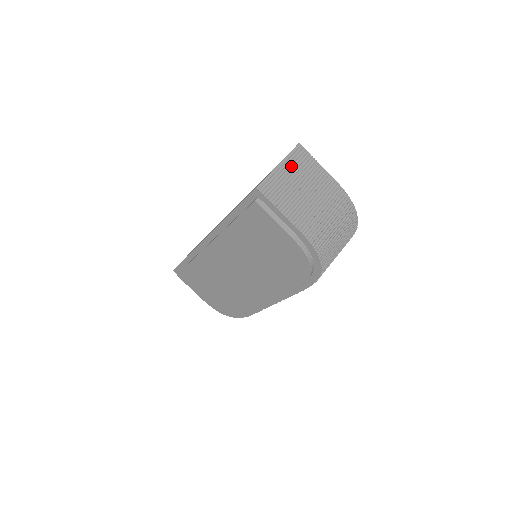
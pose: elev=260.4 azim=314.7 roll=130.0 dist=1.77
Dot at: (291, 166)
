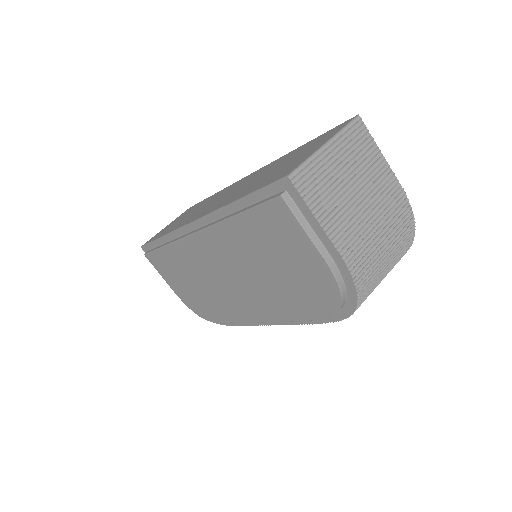
Dot at: (342, 149)
